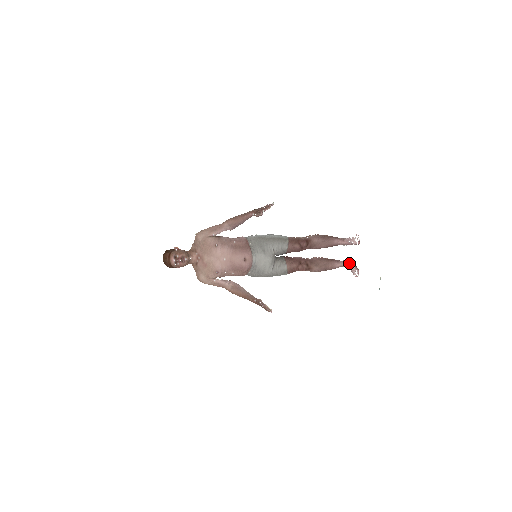
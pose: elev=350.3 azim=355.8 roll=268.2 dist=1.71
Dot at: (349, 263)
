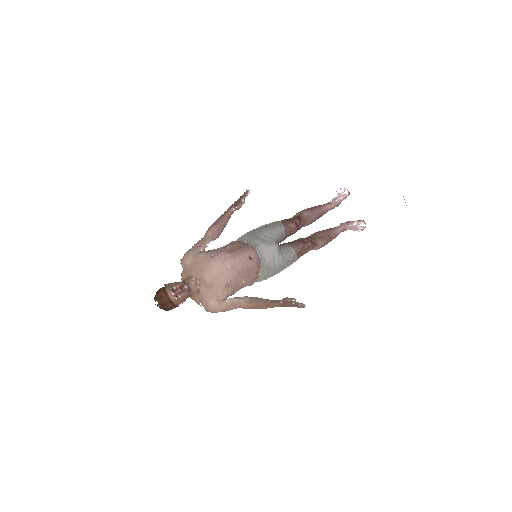
Dot at: (348, 222)
